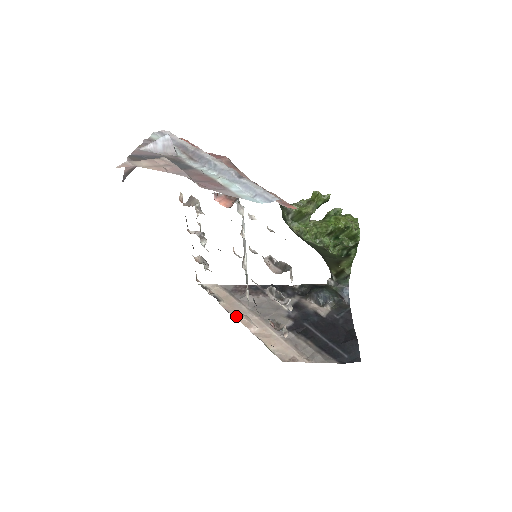
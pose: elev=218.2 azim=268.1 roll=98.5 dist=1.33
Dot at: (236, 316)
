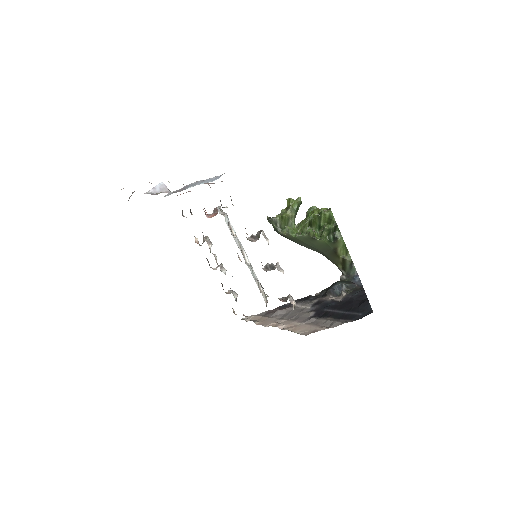
Dot at: (268, 325)
